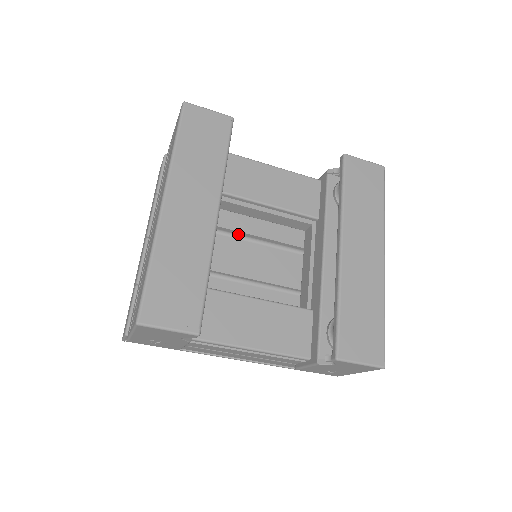
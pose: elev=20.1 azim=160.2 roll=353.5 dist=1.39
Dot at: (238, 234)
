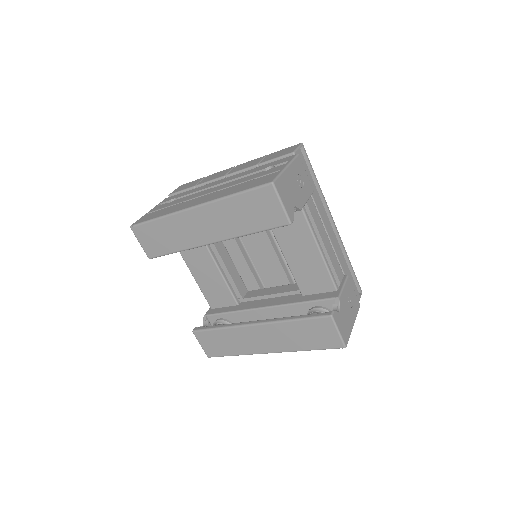
Dot at: occluded
